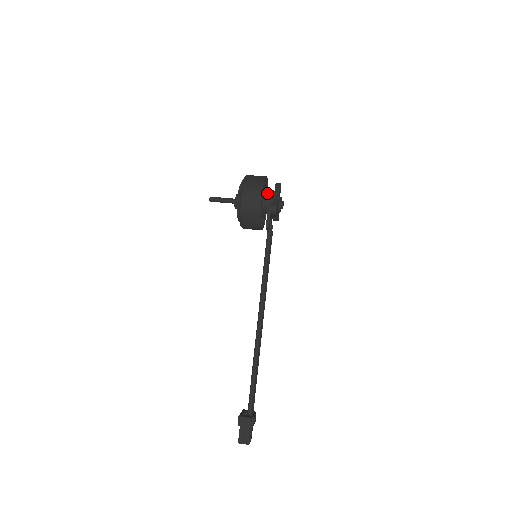
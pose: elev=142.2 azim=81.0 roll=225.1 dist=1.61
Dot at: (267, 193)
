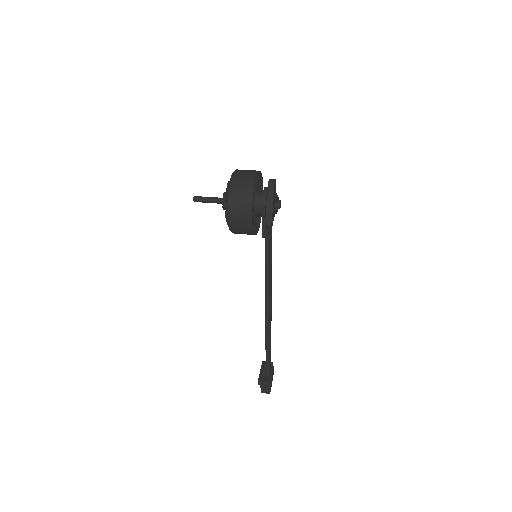
Dot at: (261, 176)
